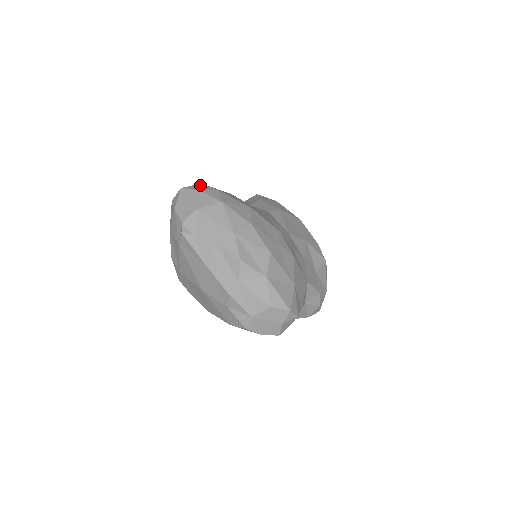
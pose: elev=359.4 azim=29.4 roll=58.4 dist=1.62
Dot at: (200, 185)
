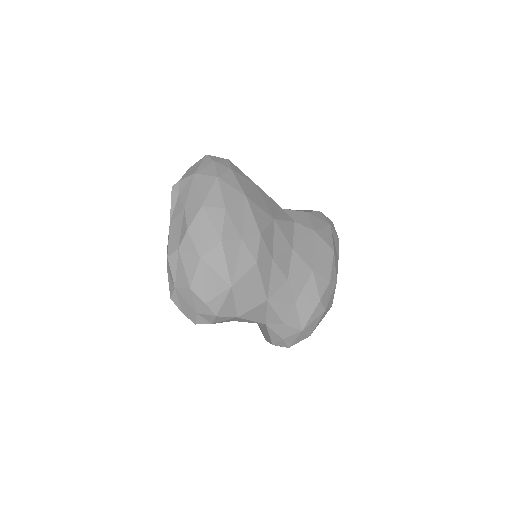
Dot at: (224, 159)
